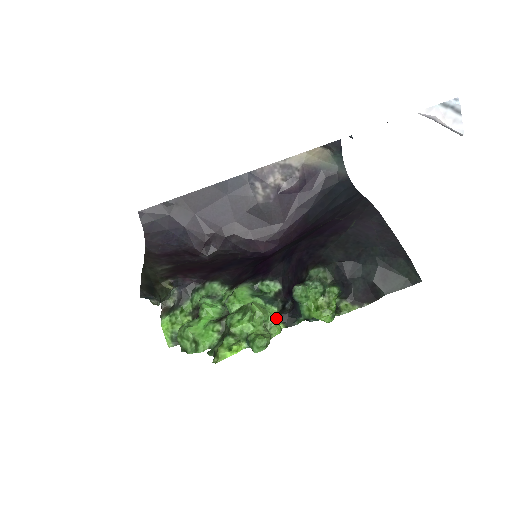
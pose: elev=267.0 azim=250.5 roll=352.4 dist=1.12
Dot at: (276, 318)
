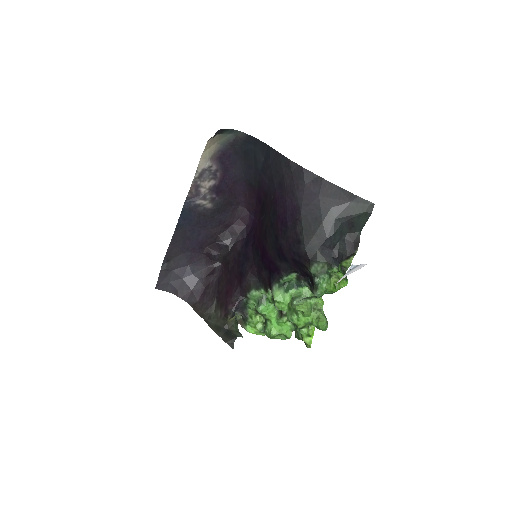
Dot at: (314, 298)
